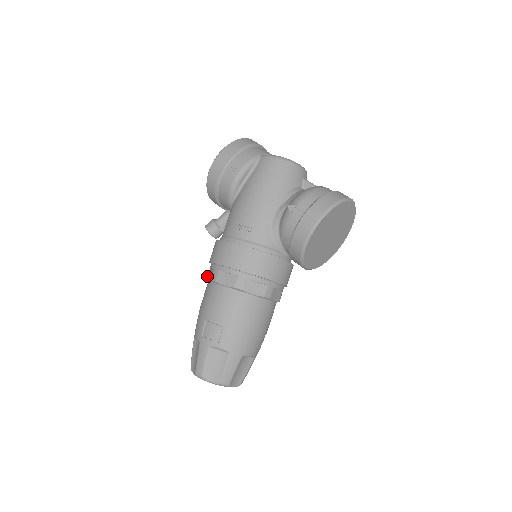
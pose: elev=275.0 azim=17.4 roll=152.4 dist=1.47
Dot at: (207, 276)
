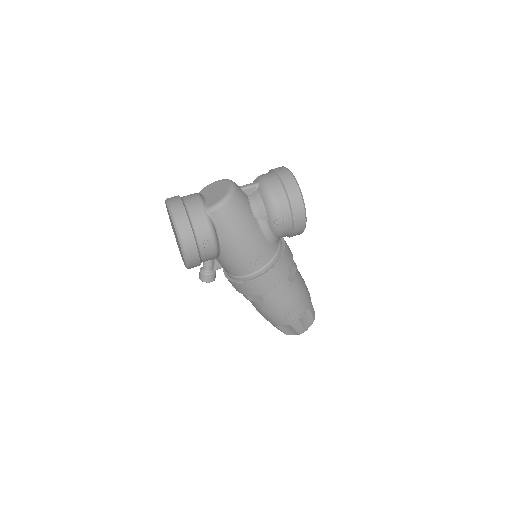
Dot at: (249, 300)
